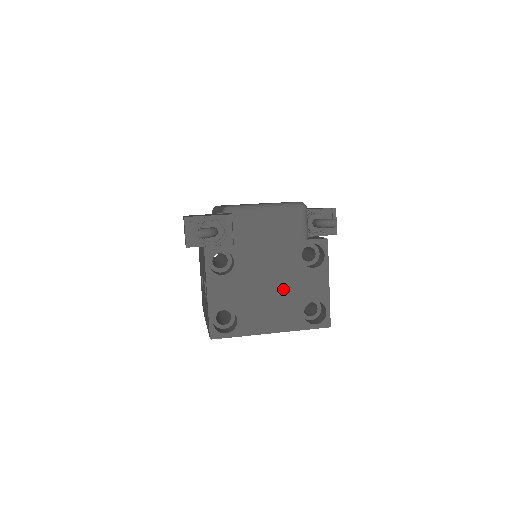
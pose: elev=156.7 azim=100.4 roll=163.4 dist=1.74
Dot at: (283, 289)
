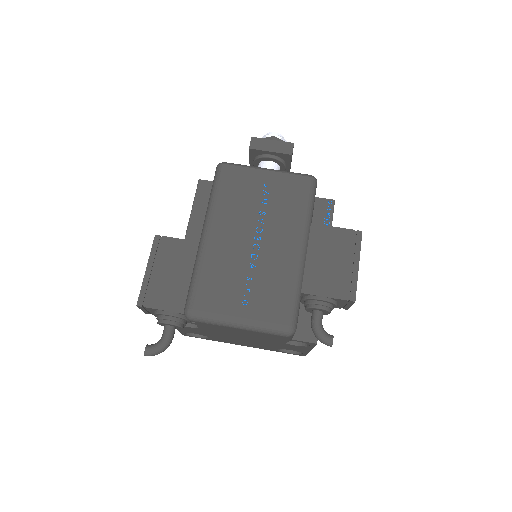
Dot at: (257, 342)
